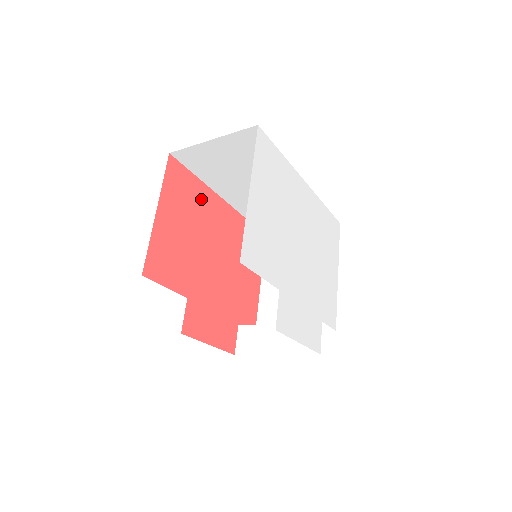
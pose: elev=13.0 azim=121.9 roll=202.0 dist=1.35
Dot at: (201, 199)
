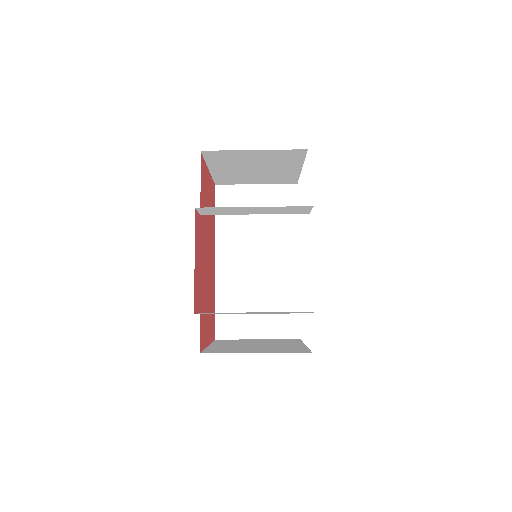
Dot at: (213, 227)
